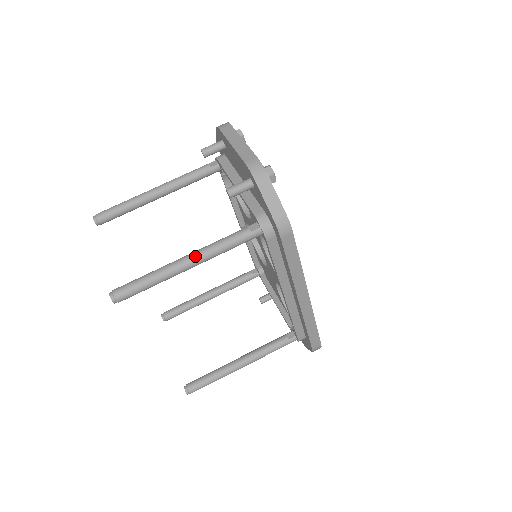
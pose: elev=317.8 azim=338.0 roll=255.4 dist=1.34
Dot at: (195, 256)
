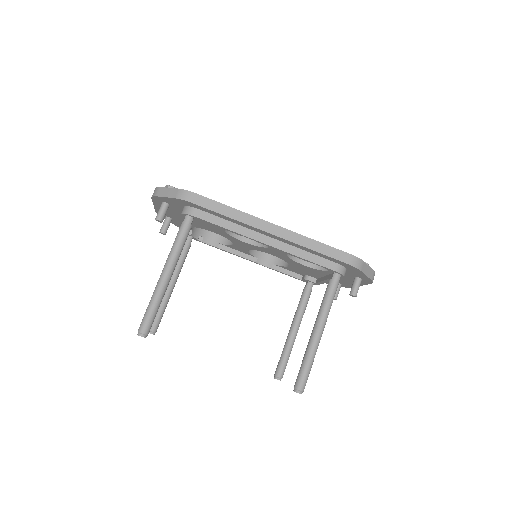
Dot at: (164, 266)
